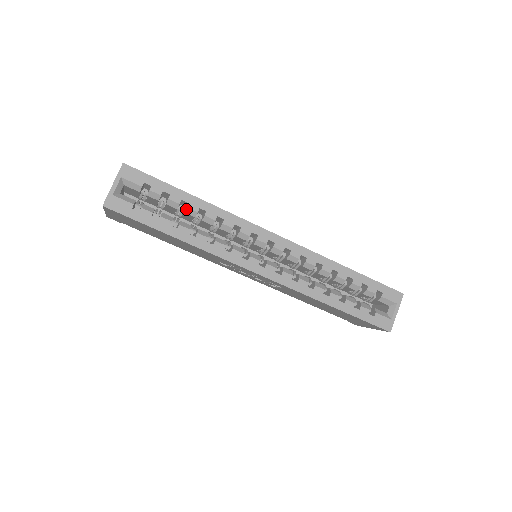
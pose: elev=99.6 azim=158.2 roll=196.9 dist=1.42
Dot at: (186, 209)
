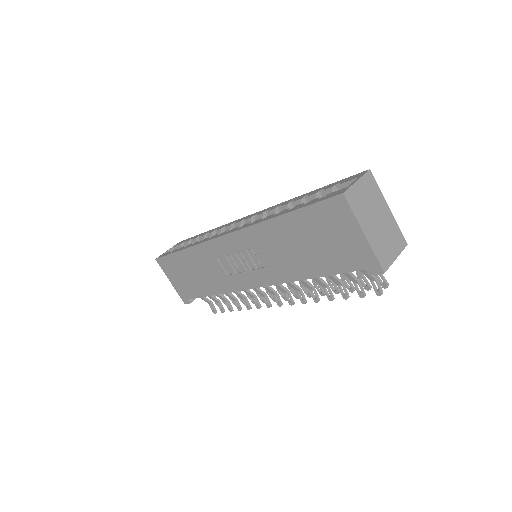
Dot at: (199, 239)
